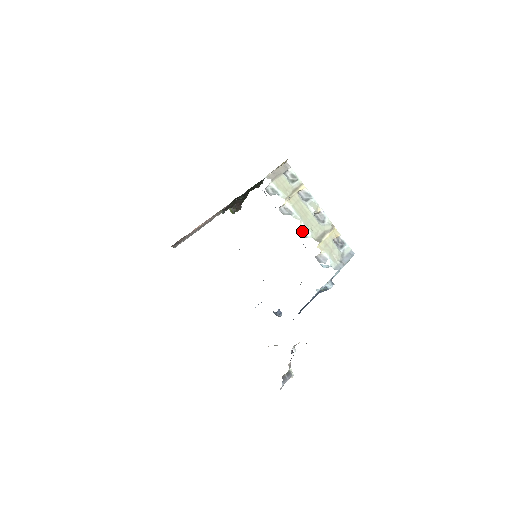
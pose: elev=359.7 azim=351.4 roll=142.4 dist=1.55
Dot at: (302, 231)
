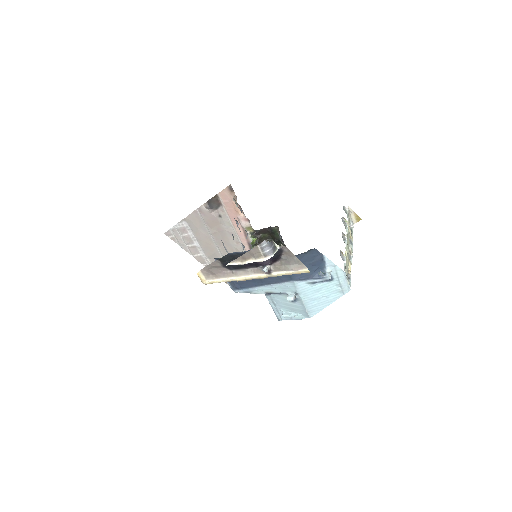
Dot at: (344, 237)
